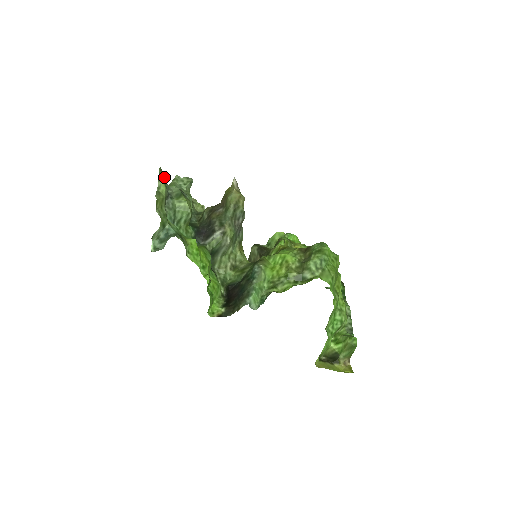
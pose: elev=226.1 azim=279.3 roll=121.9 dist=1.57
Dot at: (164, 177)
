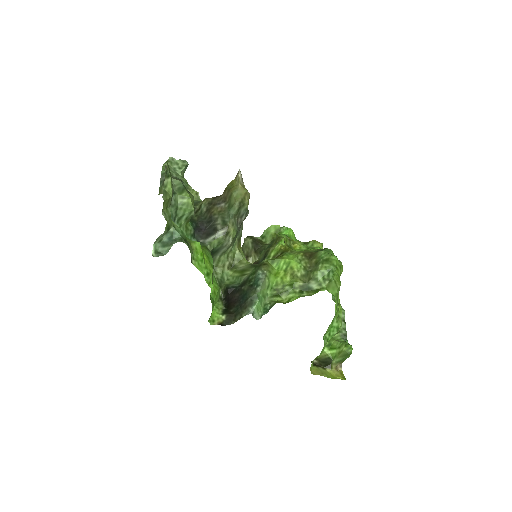
Dot at: (170, 172)
